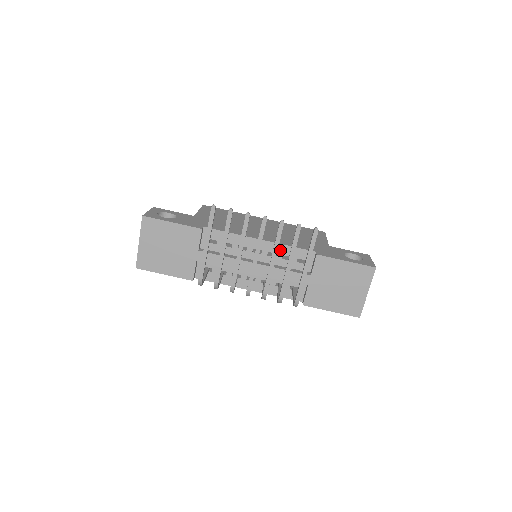
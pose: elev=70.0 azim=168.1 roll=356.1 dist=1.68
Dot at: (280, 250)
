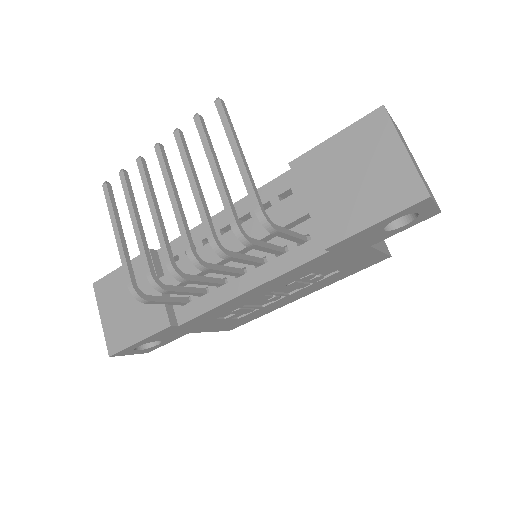
Dot at: (250, 204)
